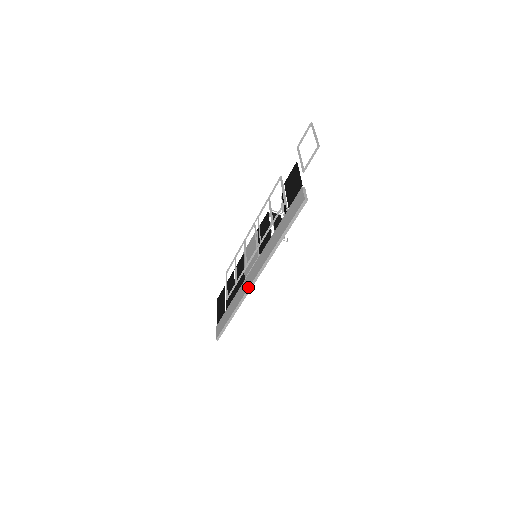
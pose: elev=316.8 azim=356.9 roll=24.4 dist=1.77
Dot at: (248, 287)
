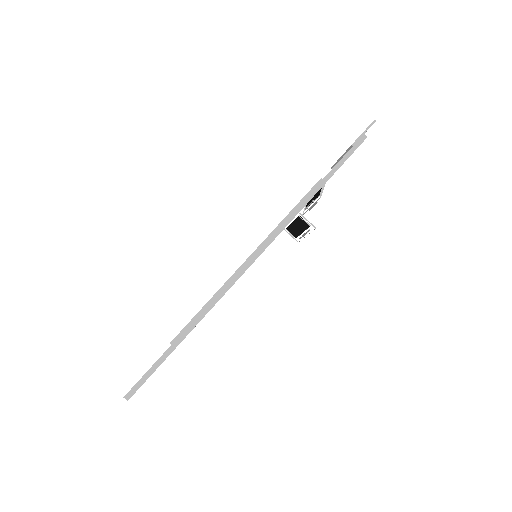
Dot at: occluded
